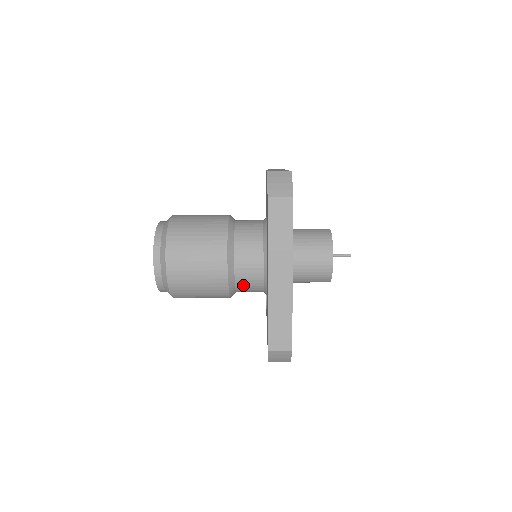
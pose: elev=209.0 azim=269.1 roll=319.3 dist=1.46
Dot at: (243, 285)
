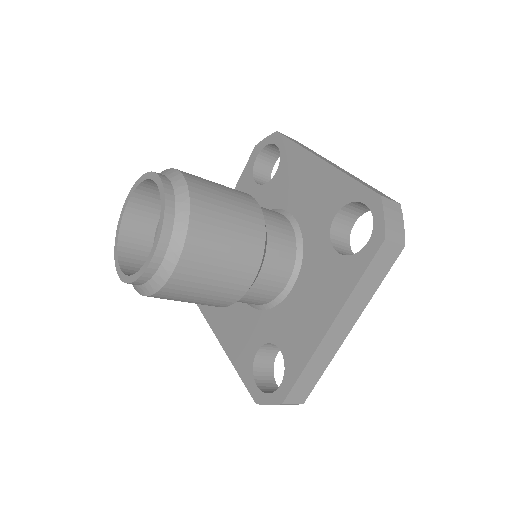
Dot at: (246, 299)
